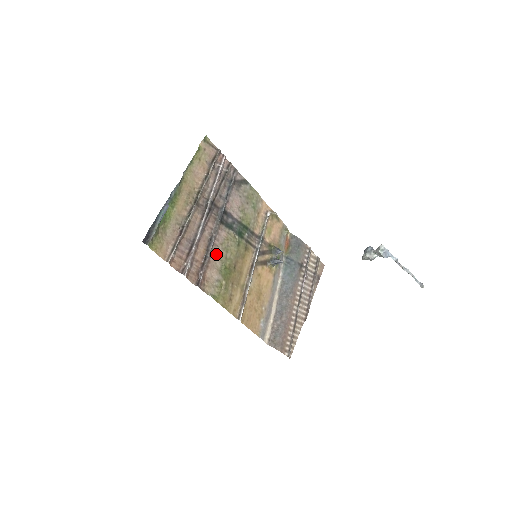
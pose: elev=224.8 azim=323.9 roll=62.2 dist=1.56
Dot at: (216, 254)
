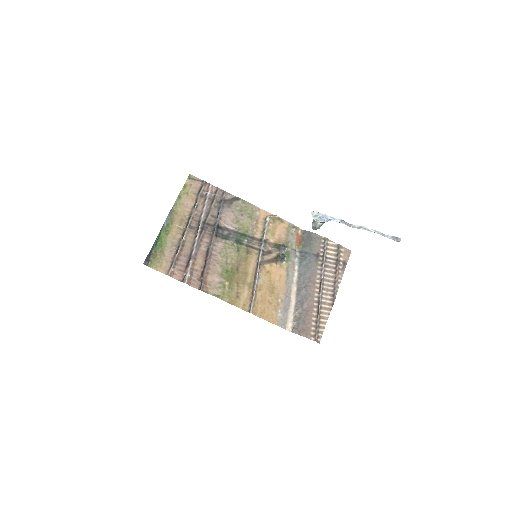
Dot at: (215, 262)
